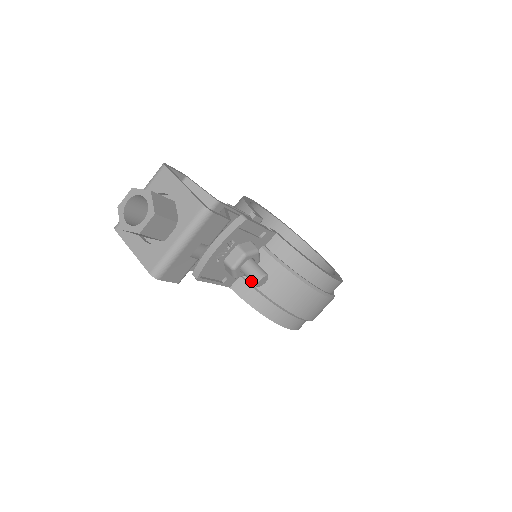
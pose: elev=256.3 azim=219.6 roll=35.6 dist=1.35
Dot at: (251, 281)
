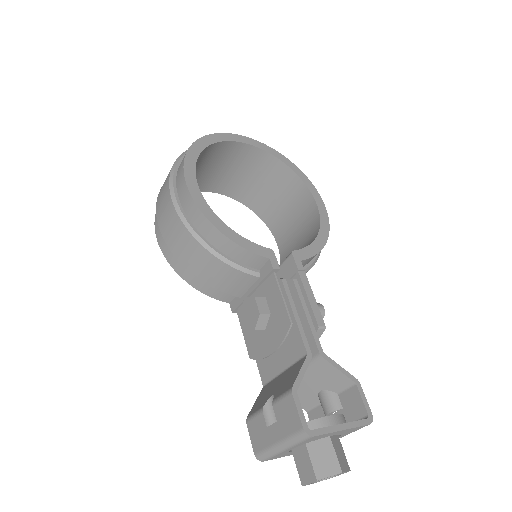
Dot at: occluded
